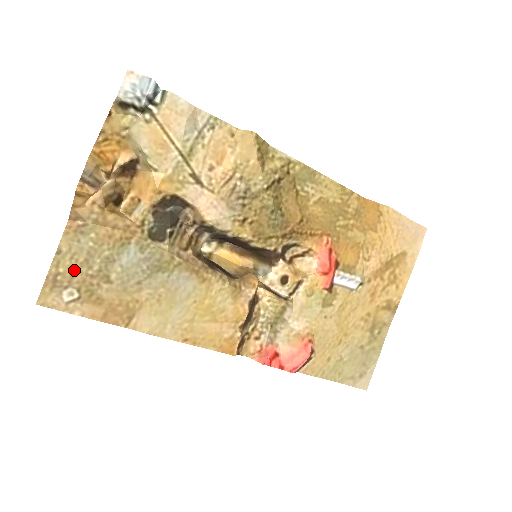
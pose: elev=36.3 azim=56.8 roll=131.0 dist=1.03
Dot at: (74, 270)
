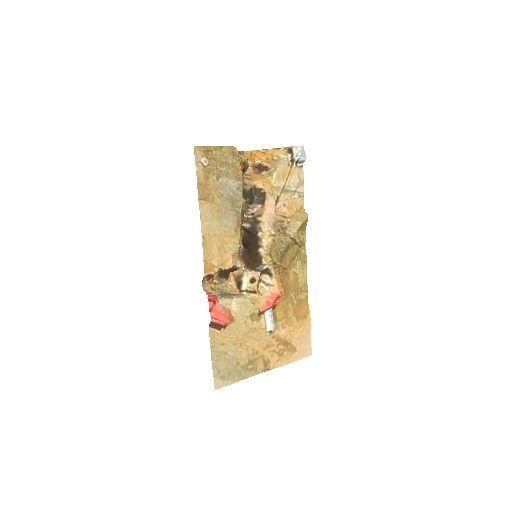
Dot at: (216, 158)
